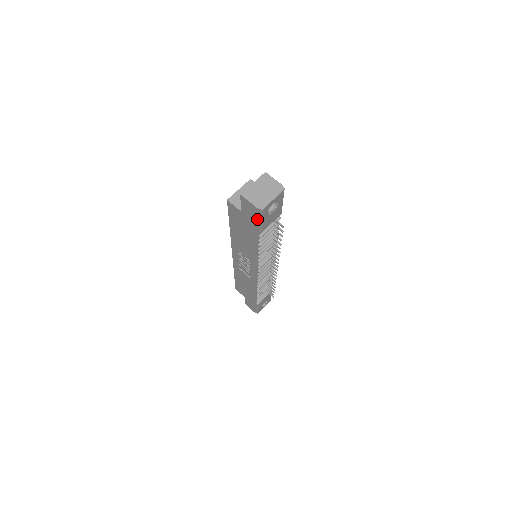
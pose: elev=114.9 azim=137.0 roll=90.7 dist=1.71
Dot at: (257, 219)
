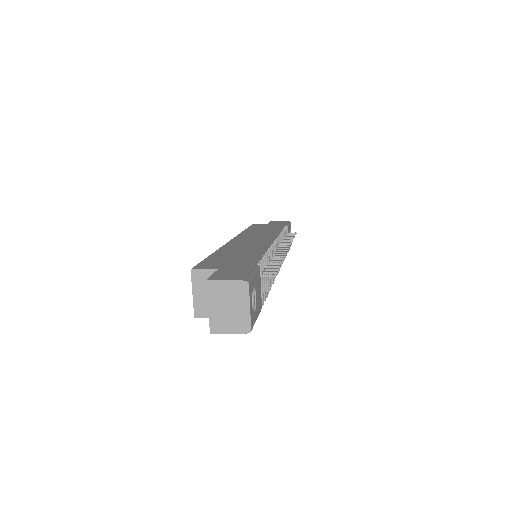
Dot at: occluded
